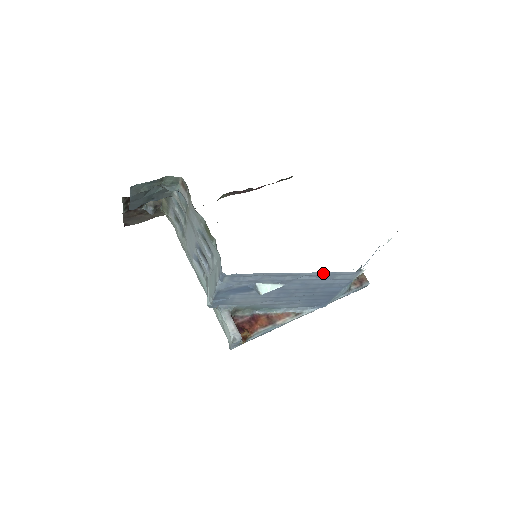
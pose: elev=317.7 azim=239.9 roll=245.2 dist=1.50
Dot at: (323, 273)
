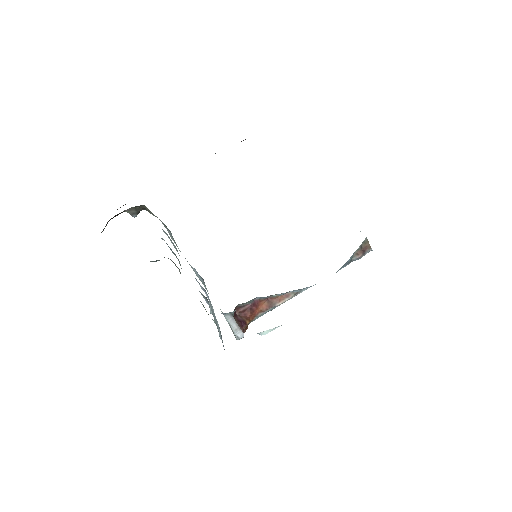
Dot at: occluded
